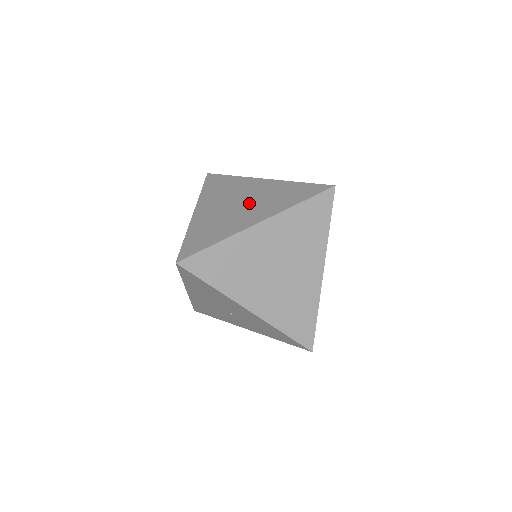
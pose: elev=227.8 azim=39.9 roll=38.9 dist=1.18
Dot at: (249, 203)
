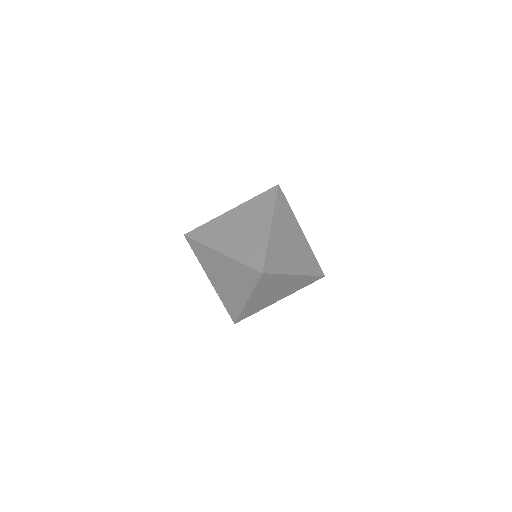
Dot at: (230, 280)
